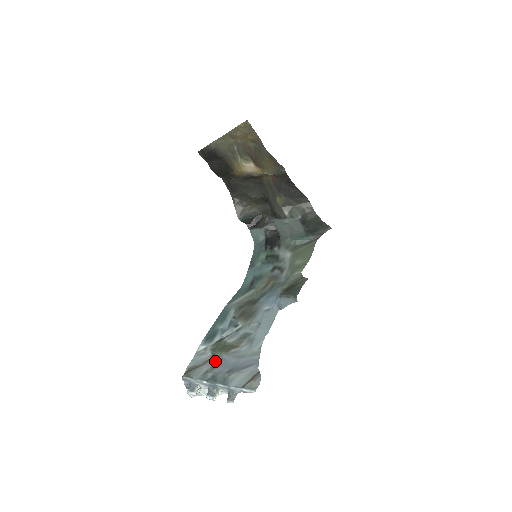
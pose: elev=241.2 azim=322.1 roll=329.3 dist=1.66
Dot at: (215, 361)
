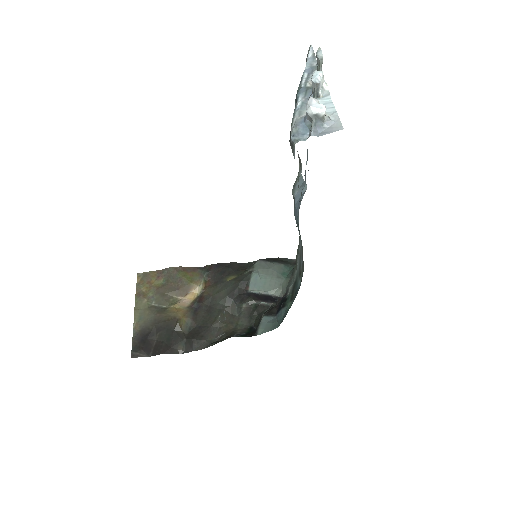
Dot at: occluded
